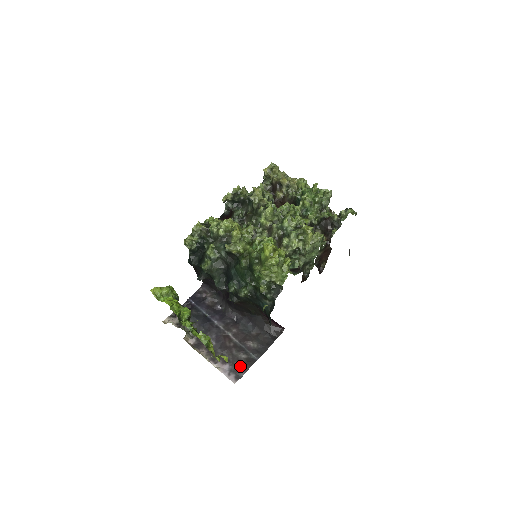
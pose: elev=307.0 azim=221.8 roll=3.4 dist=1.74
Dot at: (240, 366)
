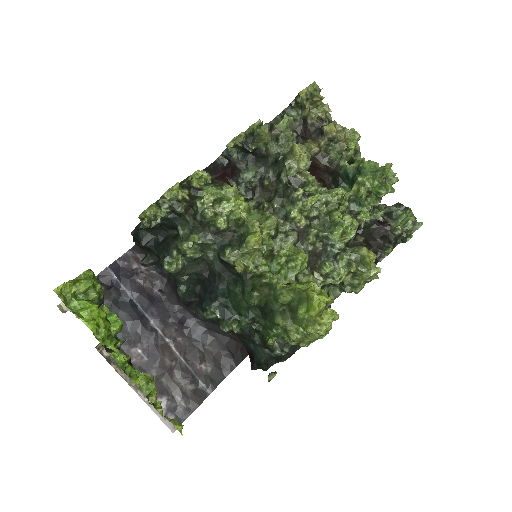
Dot at: (184, 403)
